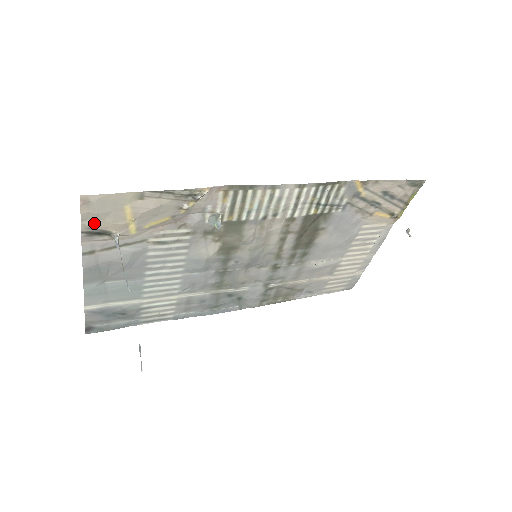
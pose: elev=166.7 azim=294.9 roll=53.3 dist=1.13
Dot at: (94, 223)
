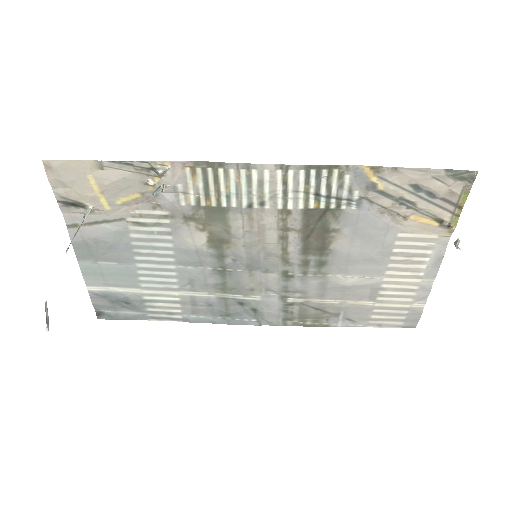
Dot at: (65, 192)
